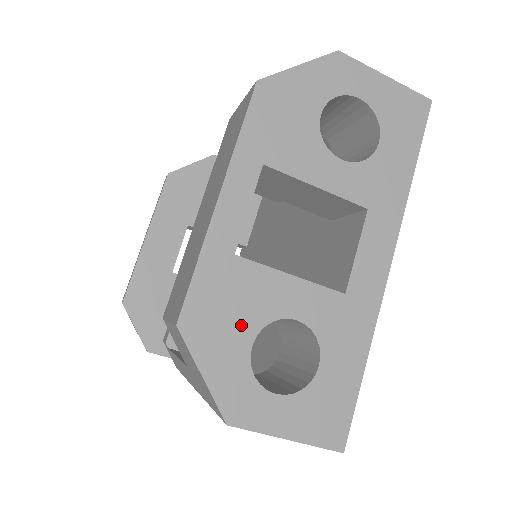
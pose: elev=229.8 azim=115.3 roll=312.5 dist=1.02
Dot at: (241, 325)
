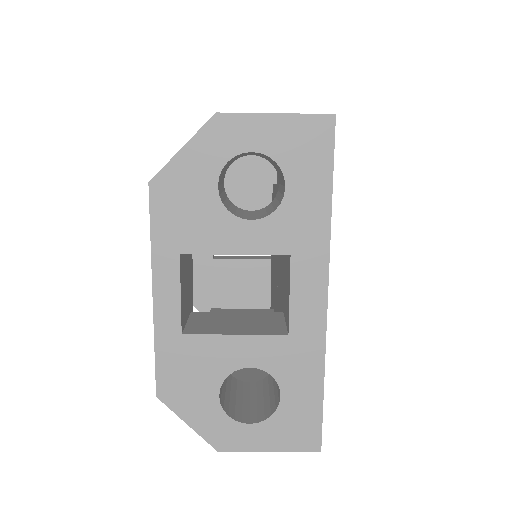
Dot at: (205, 384)
